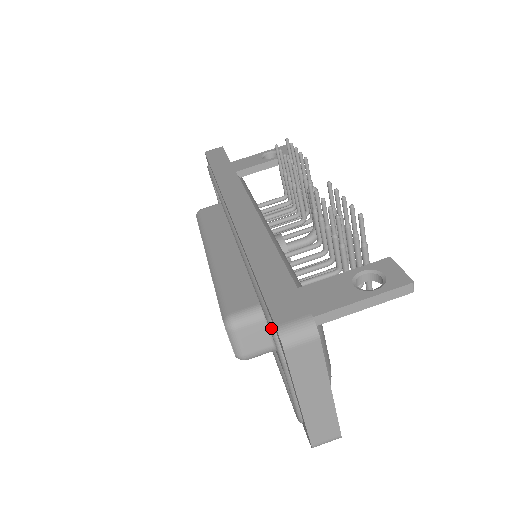
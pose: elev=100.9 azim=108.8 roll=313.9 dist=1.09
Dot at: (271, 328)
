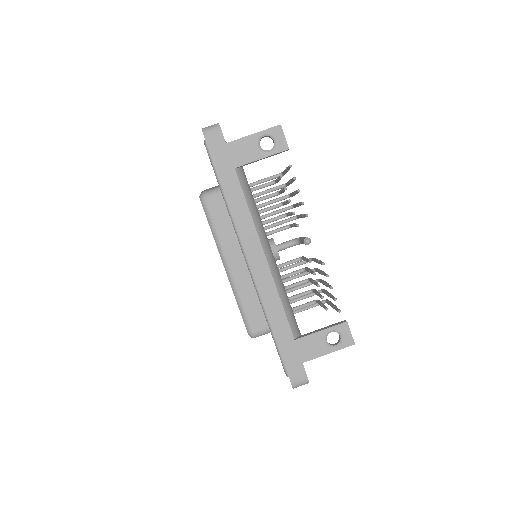
Dot at: (285, 372)
